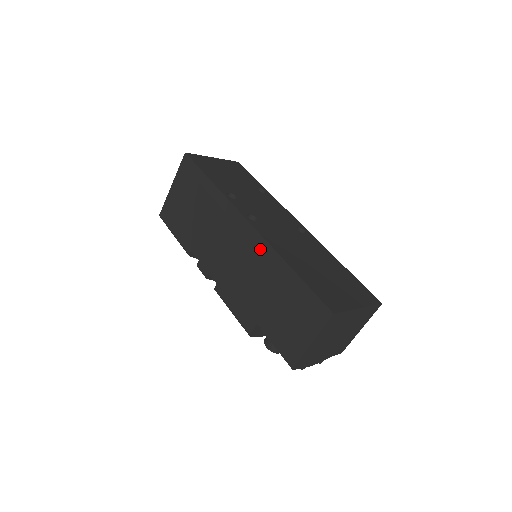
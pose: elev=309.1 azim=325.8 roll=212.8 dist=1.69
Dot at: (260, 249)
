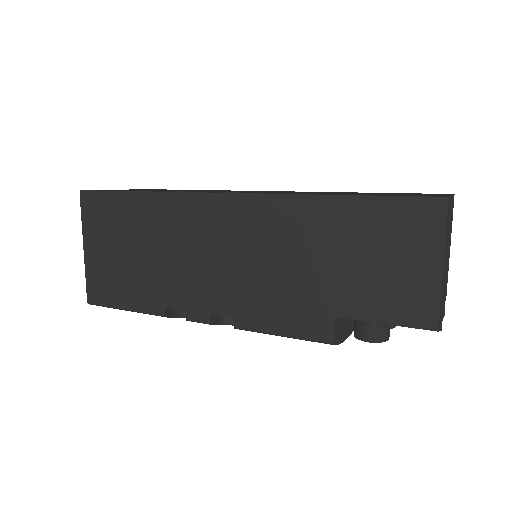
Dot at: (271, 212)
